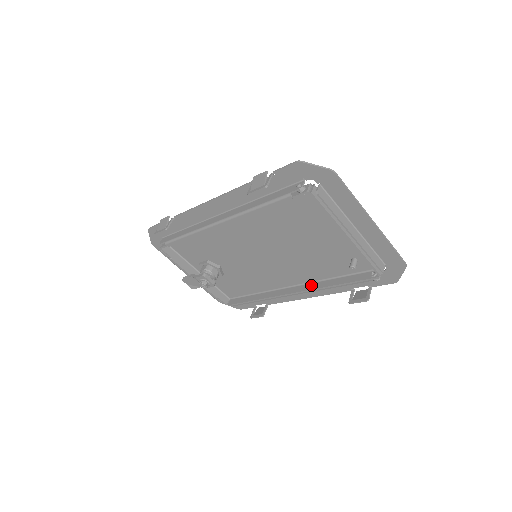
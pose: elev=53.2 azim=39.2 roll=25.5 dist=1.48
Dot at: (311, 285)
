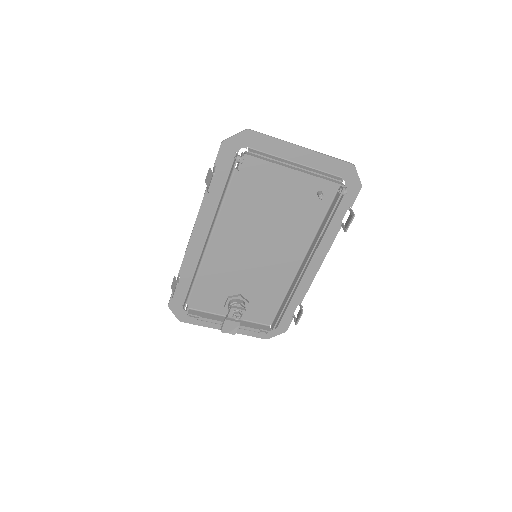
Dot at: (311, 246)
